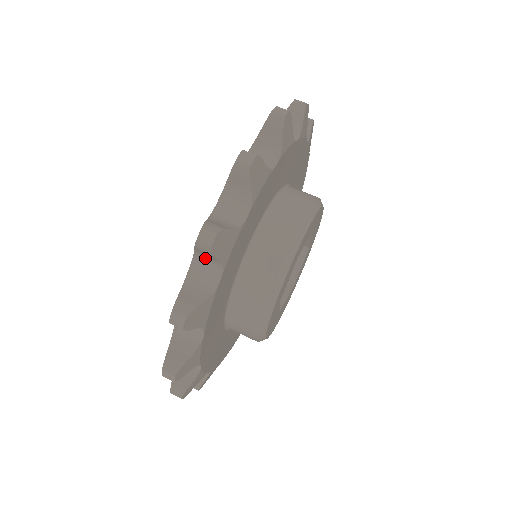
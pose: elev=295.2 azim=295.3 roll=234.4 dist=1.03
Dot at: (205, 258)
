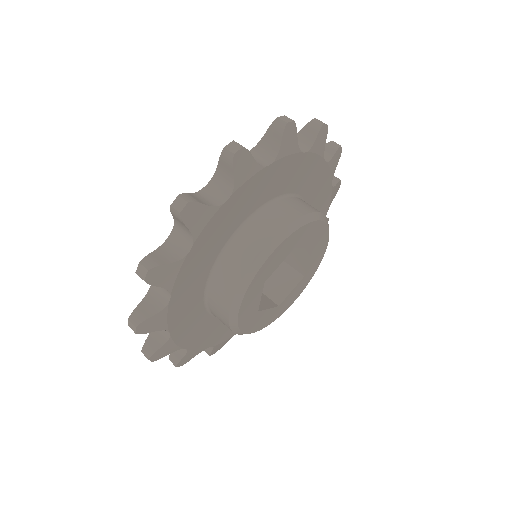
Dot at: (223, 177)
